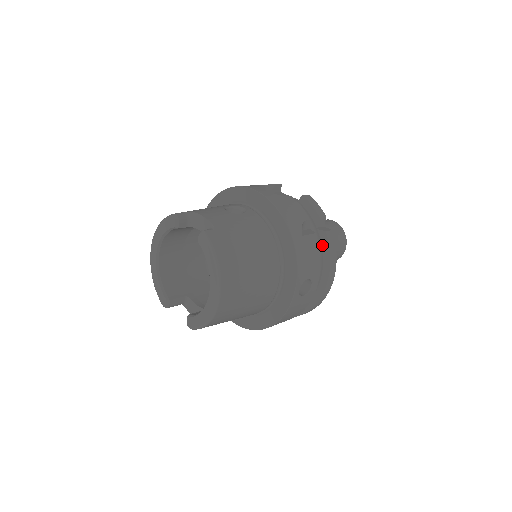
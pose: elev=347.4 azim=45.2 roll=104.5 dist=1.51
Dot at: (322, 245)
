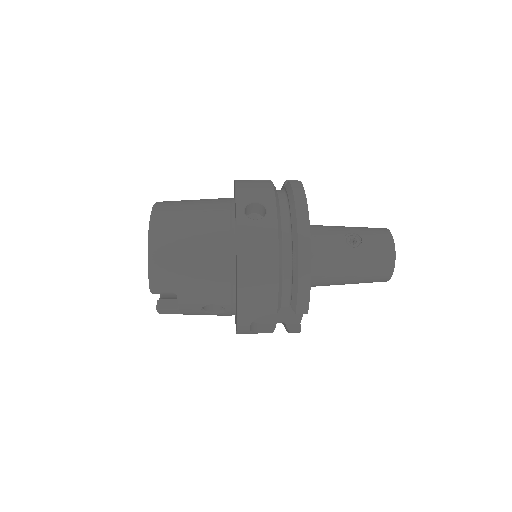
Dot at: (287, 190)
